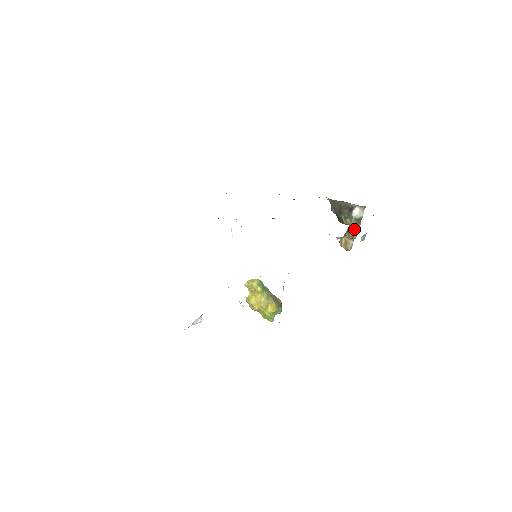
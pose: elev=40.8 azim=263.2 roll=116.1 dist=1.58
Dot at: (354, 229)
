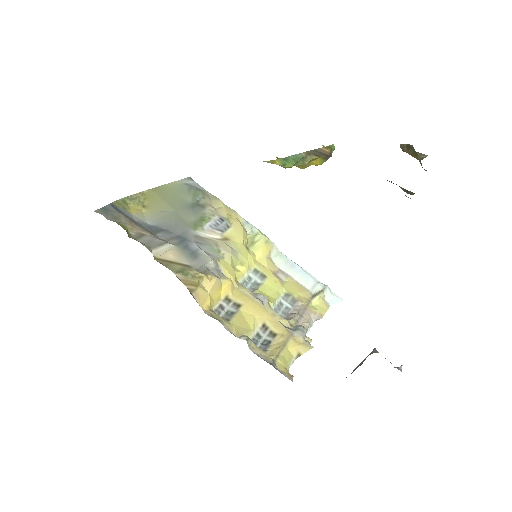
Dot at: occluded
